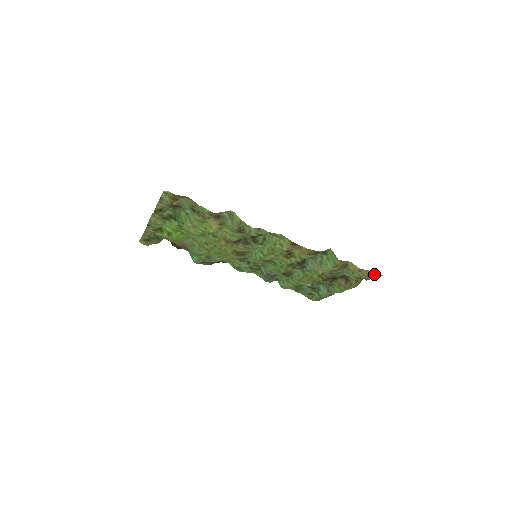
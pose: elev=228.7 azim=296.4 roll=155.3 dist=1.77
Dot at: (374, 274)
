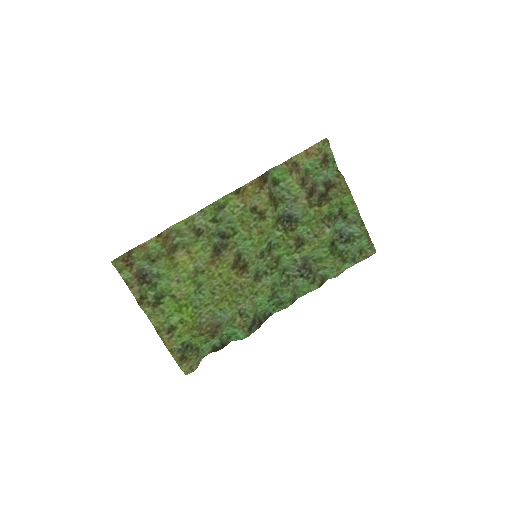
Dot at: (322, 146)
